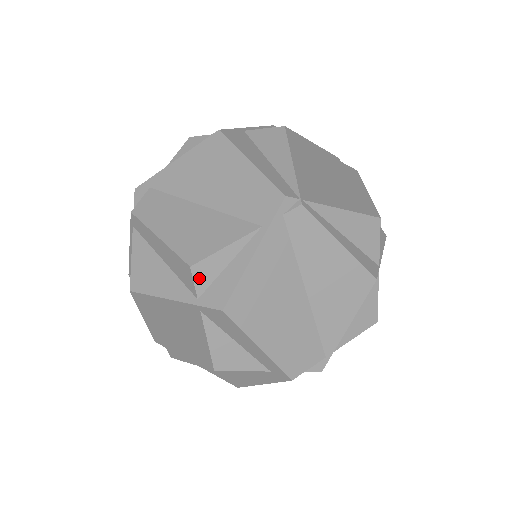
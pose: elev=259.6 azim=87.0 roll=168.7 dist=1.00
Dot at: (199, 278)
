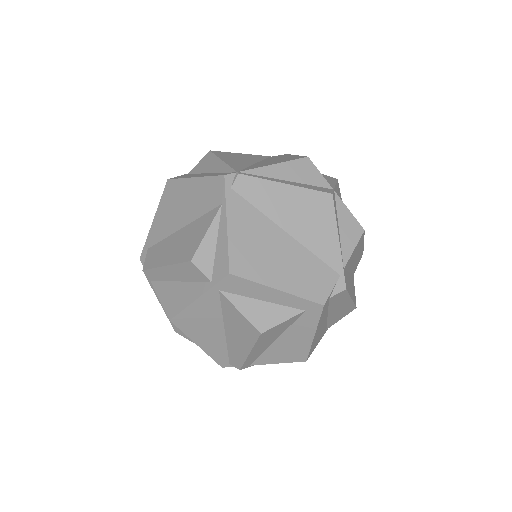
Dot at: (202, 266)
